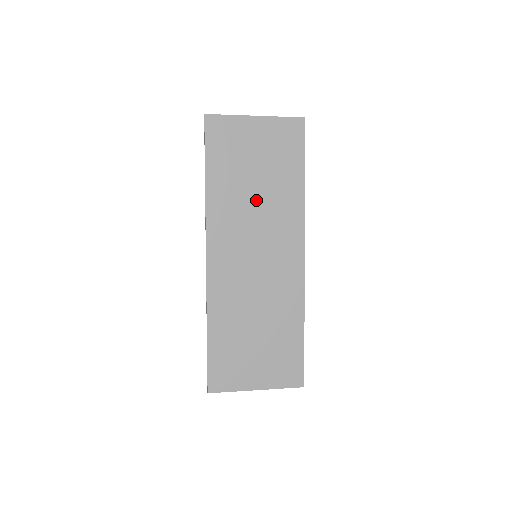
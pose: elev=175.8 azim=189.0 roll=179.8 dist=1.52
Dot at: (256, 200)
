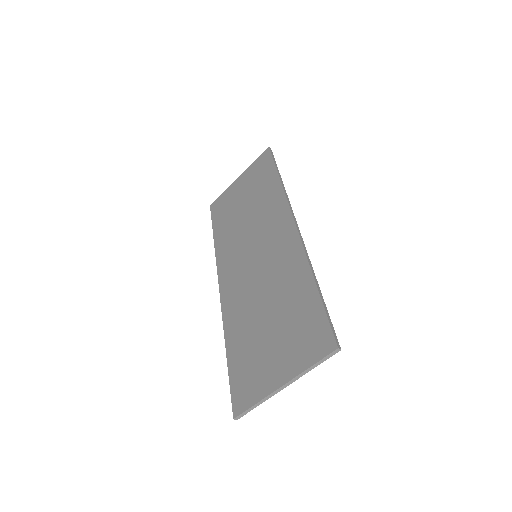
Dot at: (247, 219)
